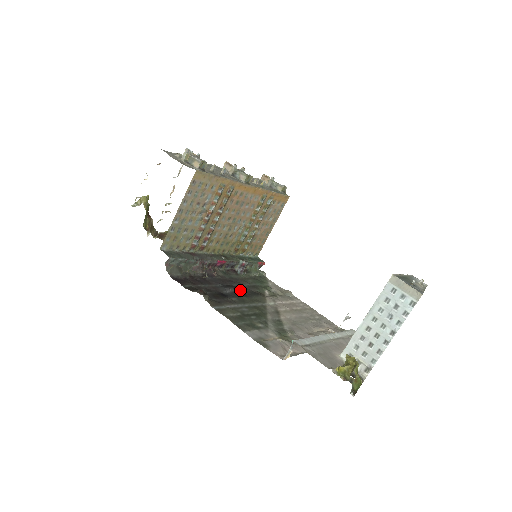
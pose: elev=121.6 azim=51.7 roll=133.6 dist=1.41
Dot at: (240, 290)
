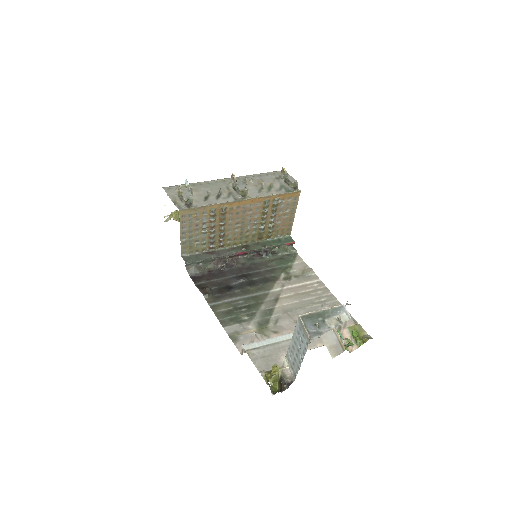
Dot at: (251, 278)
